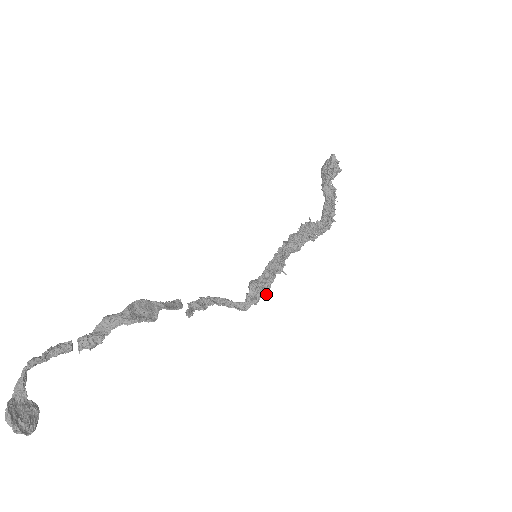
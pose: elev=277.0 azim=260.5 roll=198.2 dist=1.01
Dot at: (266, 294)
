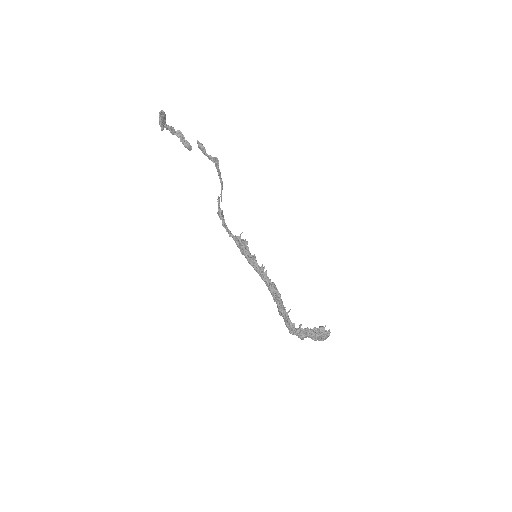
Dot at: (243, 253)
